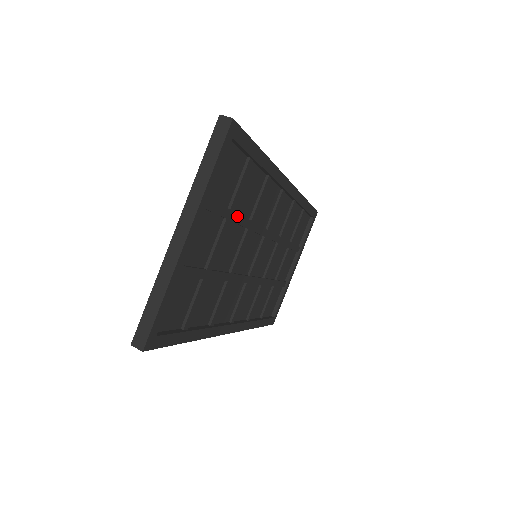
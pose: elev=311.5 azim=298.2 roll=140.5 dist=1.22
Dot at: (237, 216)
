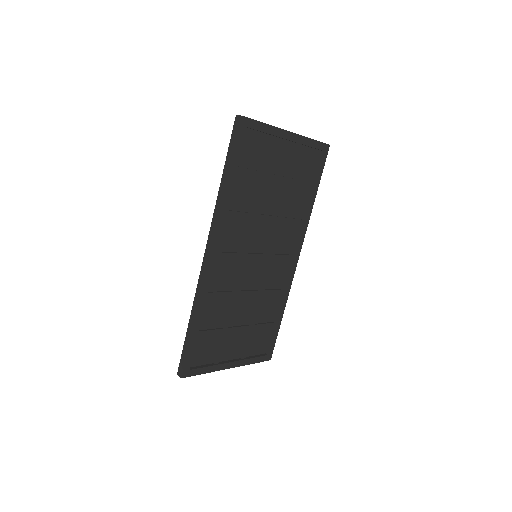
Dot at: (288, 192)
